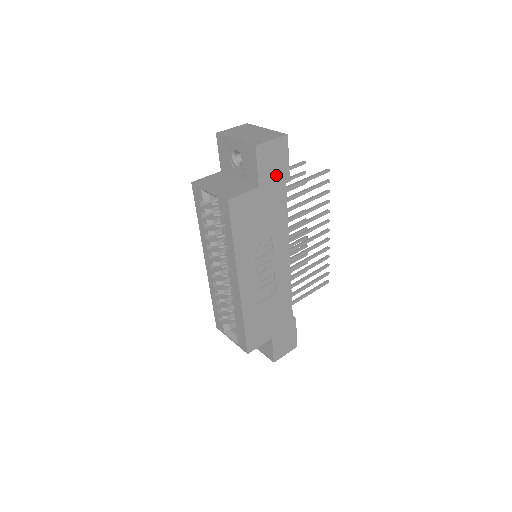
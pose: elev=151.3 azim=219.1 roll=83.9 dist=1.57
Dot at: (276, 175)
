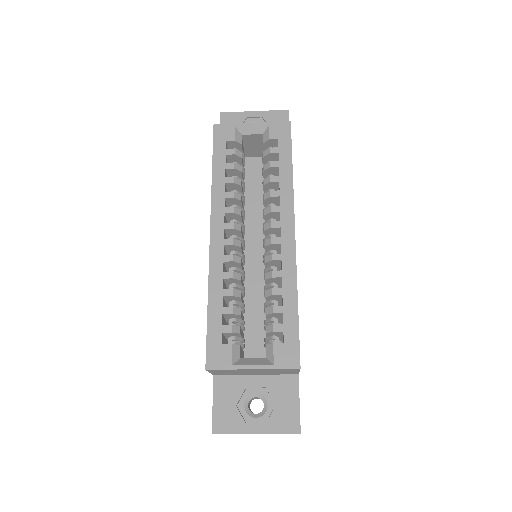
Dot at: occluded
